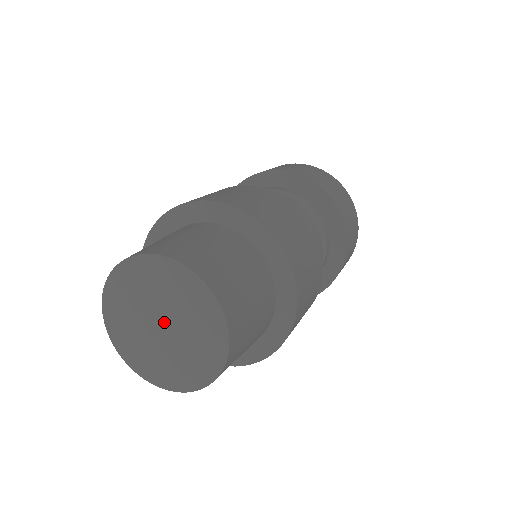
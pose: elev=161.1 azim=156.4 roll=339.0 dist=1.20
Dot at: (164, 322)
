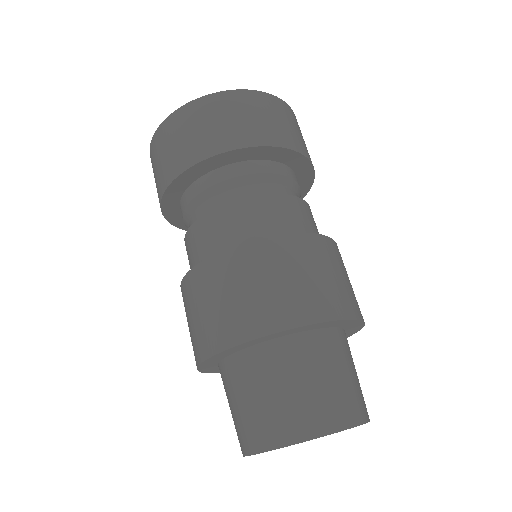
Dot at: occluded
